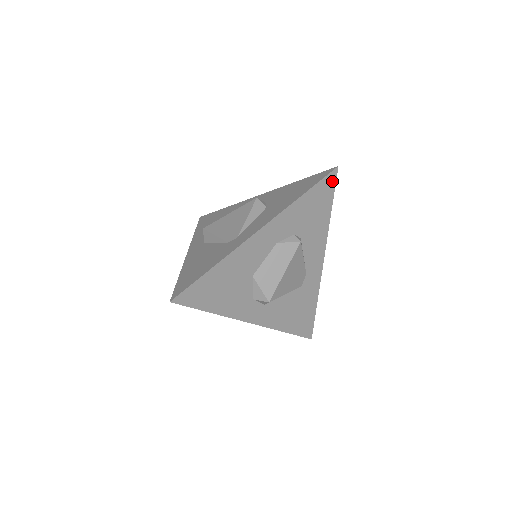
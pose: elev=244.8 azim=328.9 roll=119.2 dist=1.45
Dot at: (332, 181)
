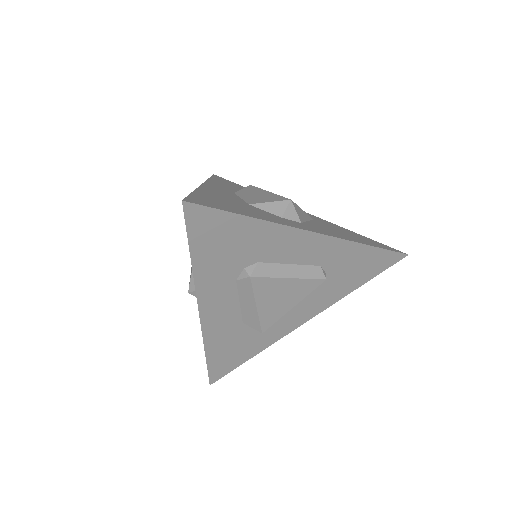
Dot at: occluded
